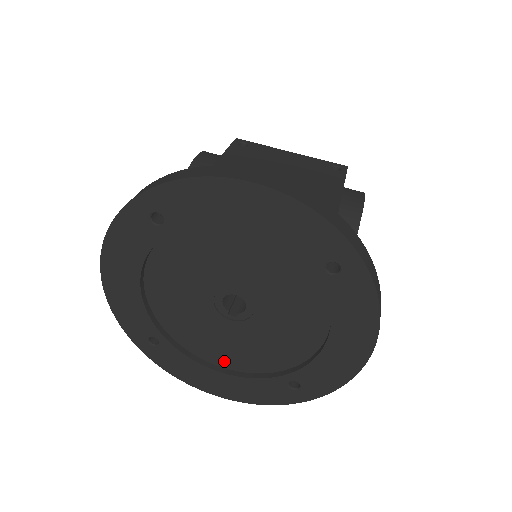
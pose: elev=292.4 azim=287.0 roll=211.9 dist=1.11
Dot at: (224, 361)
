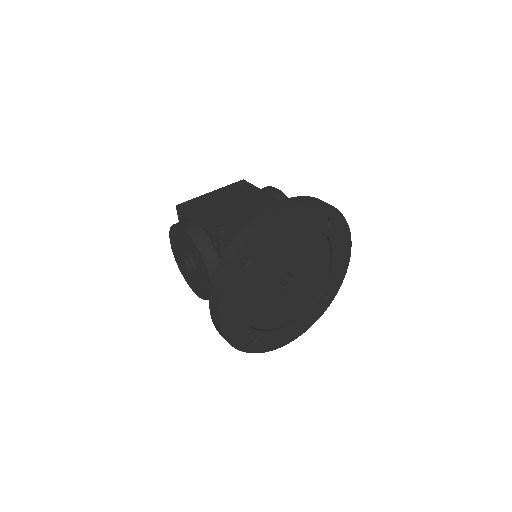
Dot at: (289, 317)
